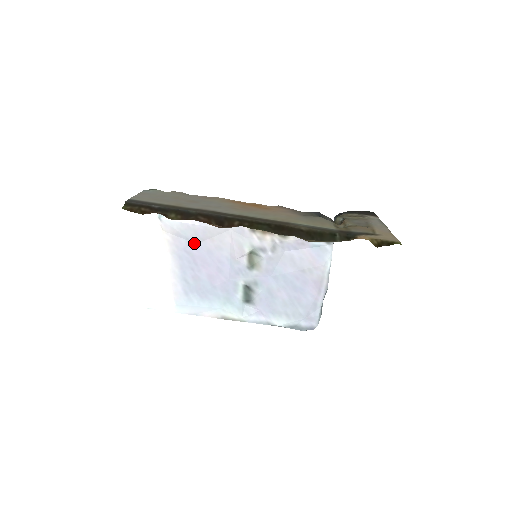
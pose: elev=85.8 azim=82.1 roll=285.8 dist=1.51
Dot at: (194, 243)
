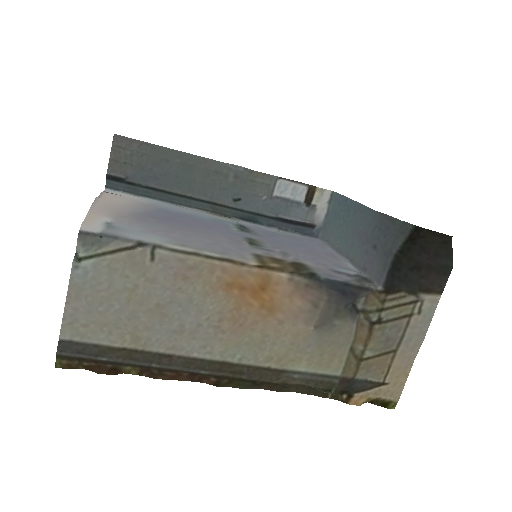
Dot at: (169, 223)
